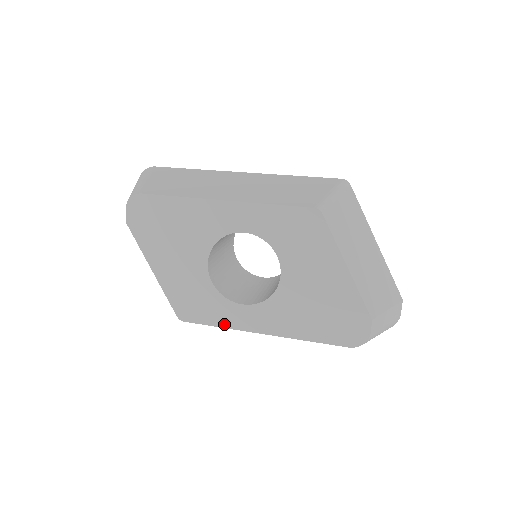
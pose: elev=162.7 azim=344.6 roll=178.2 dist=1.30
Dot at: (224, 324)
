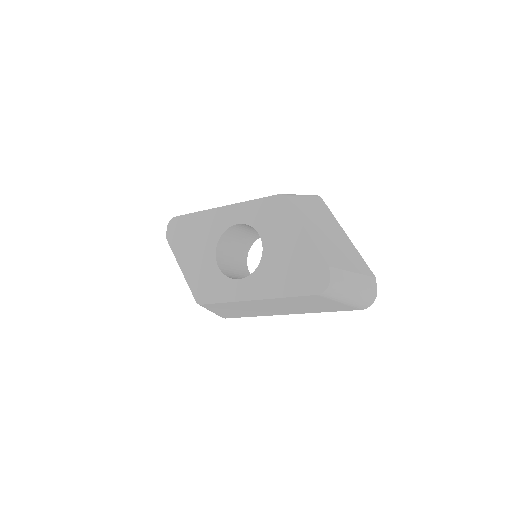
Dot at: (227, 299)
